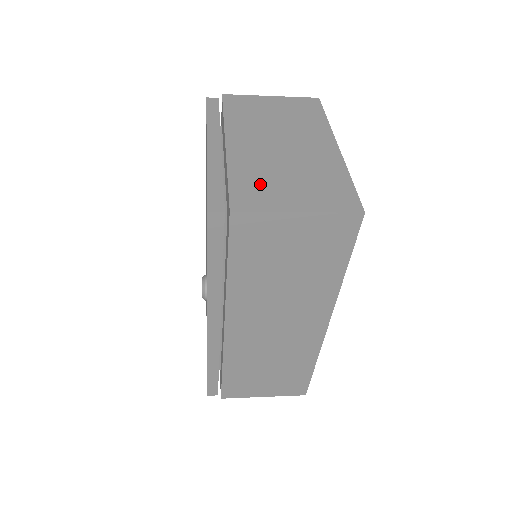
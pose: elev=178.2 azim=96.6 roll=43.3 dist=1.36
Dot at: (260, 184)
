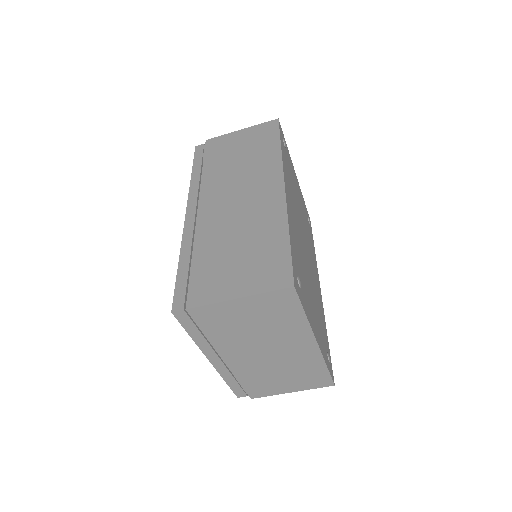
Dot at: occluded
